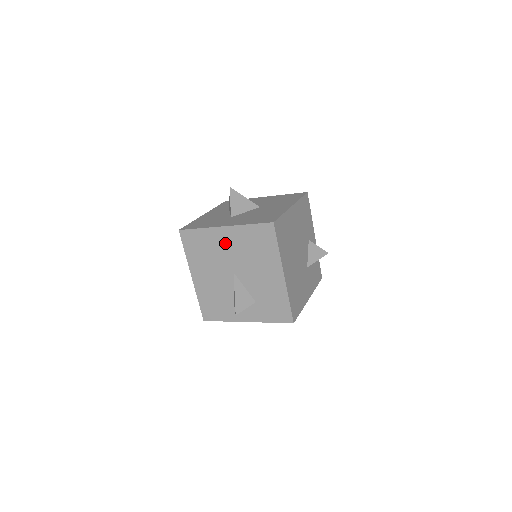
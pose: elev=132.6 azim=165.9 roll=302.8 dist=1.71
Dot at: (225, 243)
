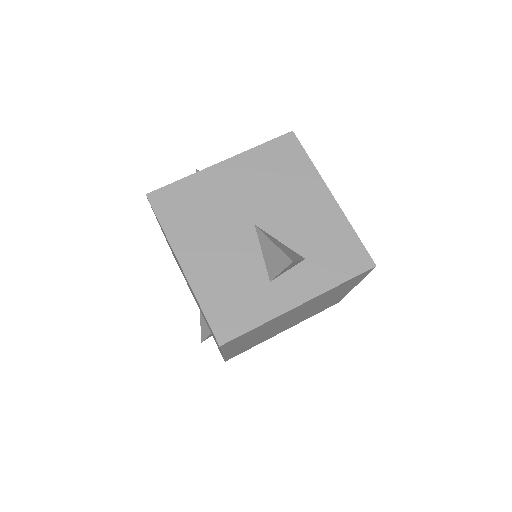
Dot at: (229, 184)
